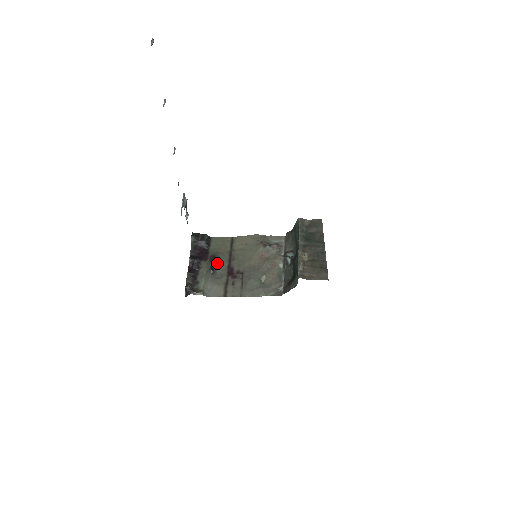
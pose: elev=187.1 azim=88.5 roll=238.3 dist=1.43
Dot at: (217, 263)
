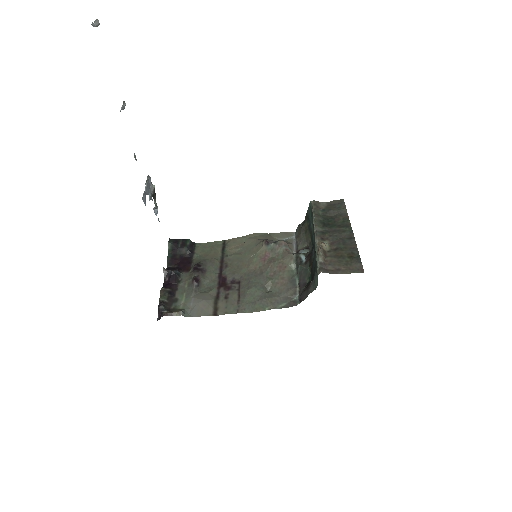
Dot at: (203, 273)
